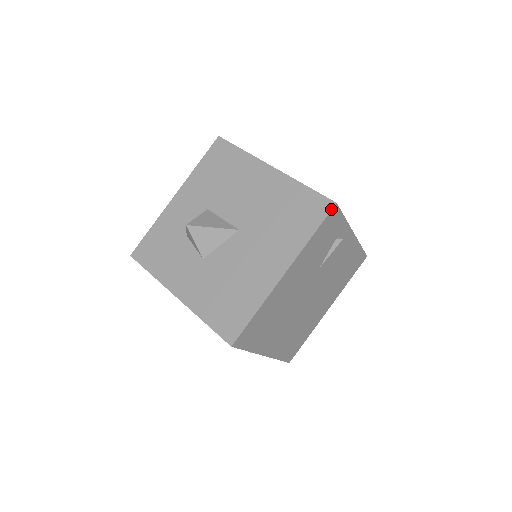
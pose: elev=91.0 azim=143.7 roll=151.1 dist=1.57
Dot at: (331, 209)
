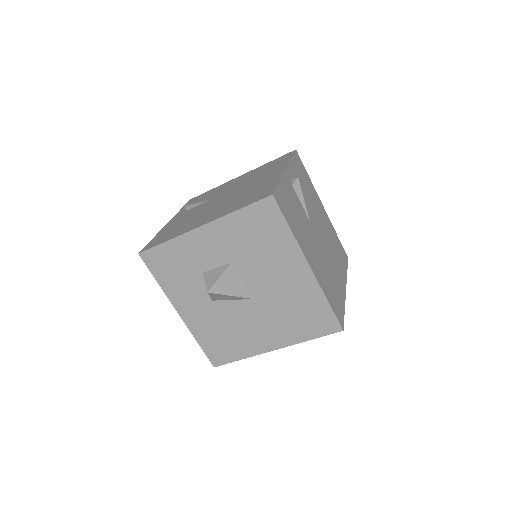
Dot at: (336, 332)
